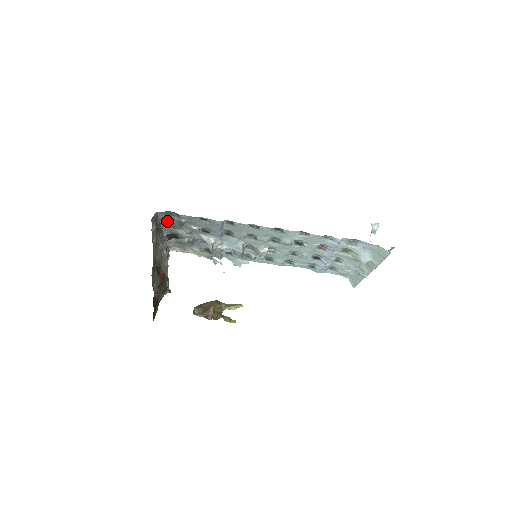
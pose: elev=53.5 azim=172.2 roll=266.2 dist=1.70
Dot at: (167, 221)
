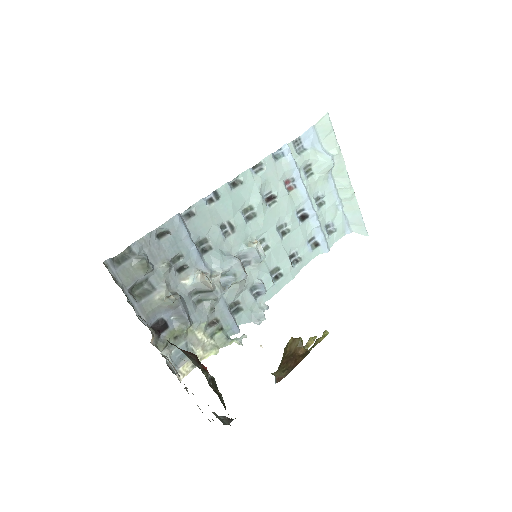
Dot at: (128, 282)
